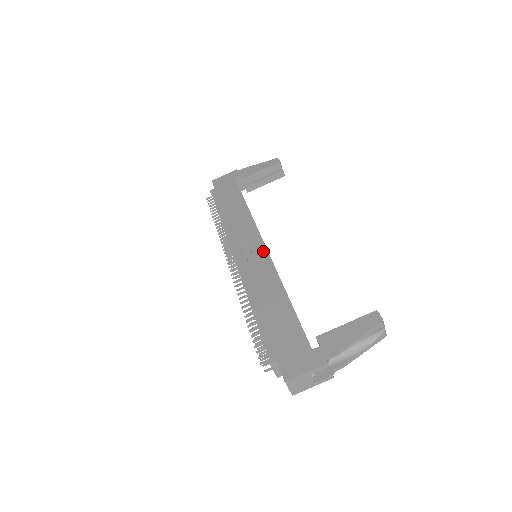
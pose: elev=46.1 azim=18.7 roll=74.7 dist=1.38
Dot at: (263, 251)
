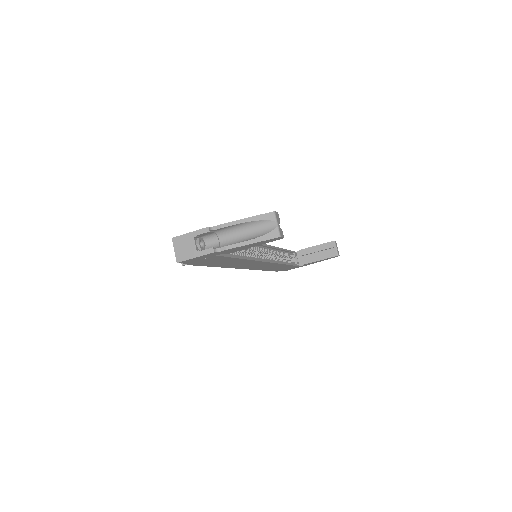
Dot at: occluded
